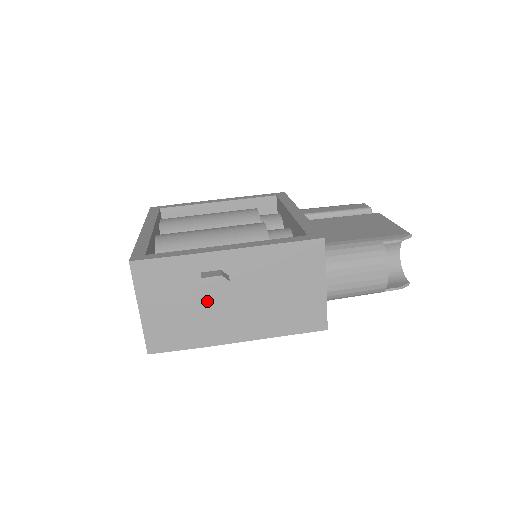
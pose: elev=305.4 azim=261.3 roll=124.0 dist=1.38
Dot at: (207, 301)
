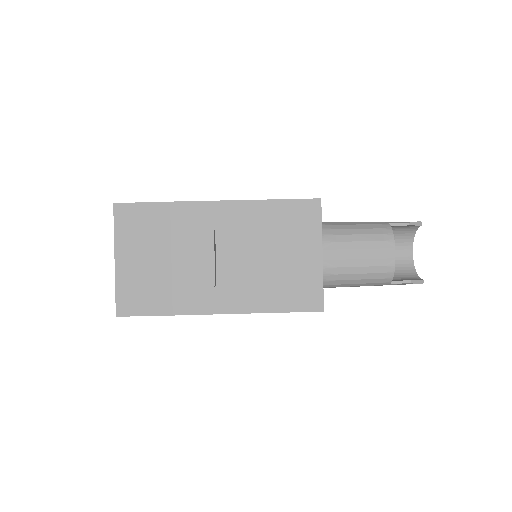
Dot at: (187, 250)
